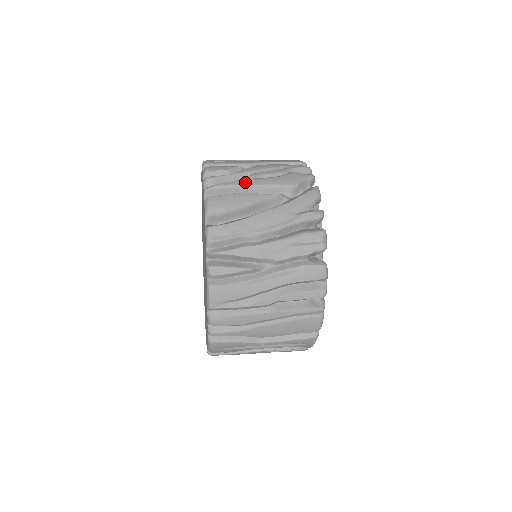
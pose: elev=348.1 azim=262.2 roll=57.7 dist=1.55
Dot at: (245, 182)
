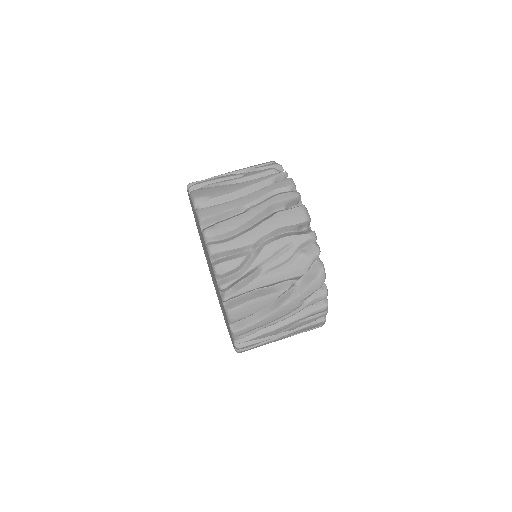
Dot at: (258, 285)
